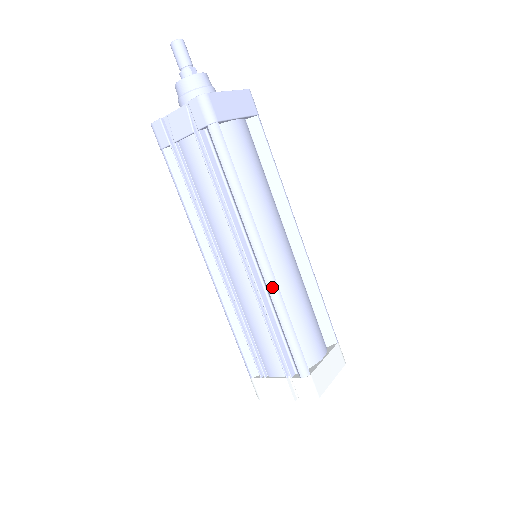
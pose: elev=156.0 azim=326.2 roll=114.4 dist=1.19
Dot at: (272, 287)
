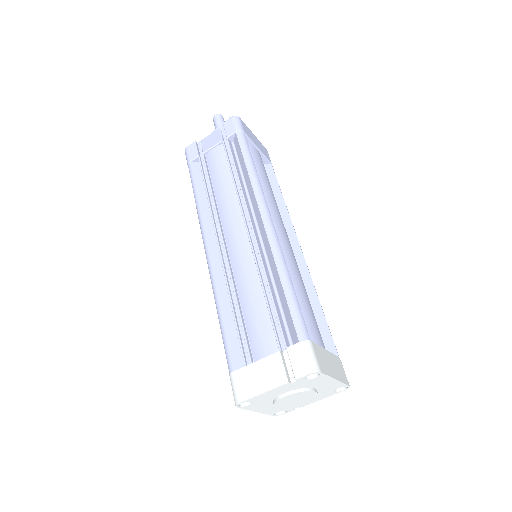
Dot at: (275, 244)
